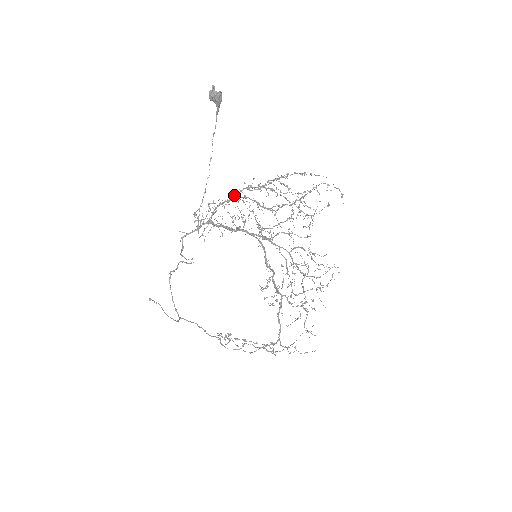
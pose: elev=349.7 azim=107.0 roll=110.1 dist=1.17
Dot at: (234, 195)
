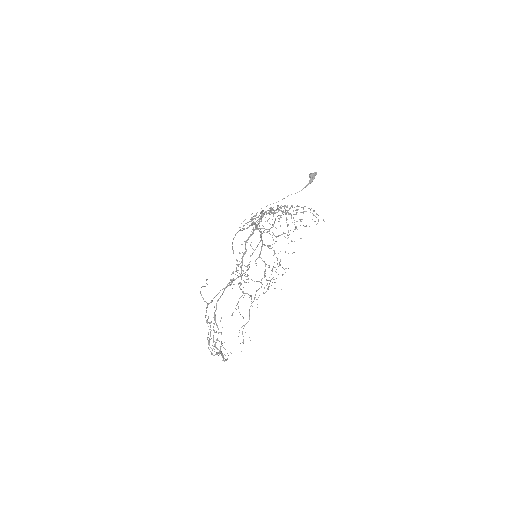
Dot at: occluded
